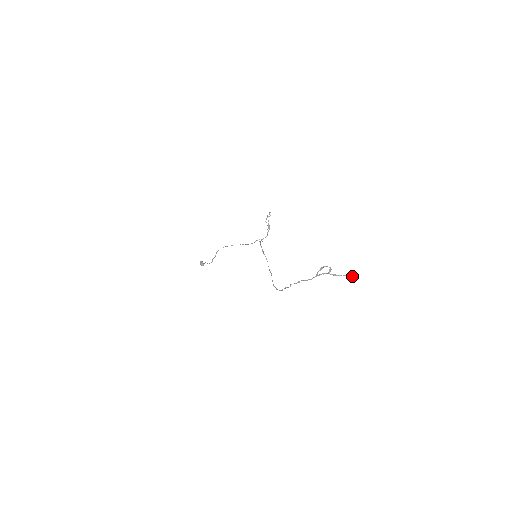
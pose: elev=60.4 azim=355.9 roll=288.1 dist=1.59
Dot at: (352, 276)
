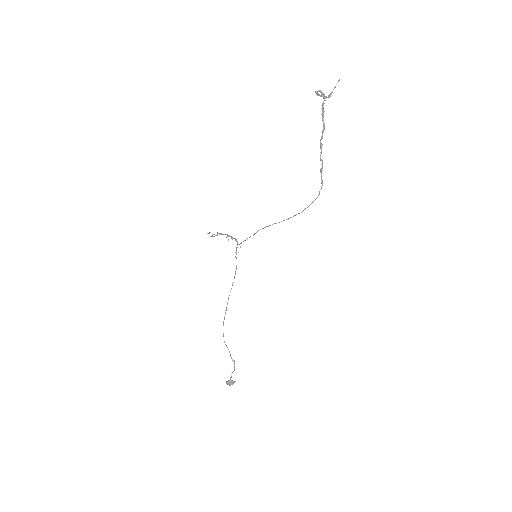
Dot at: (338, 81)
